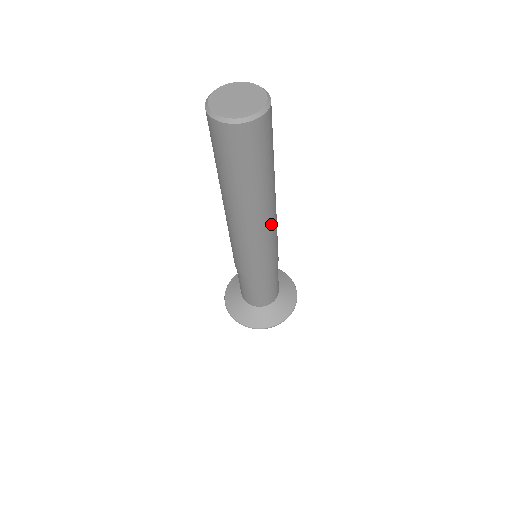
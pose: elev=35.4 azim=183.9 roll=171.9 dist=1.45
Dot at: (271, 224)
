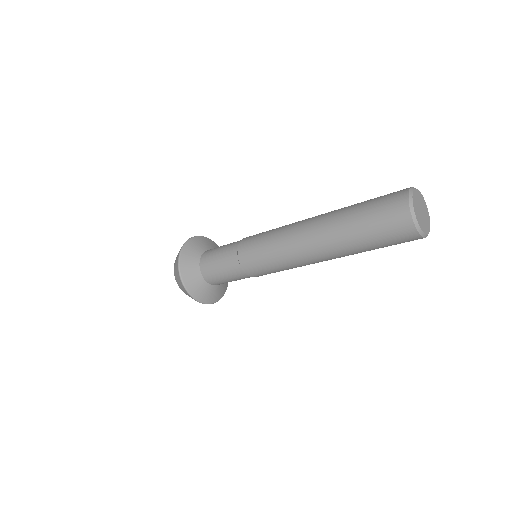
Dot at: occluded
